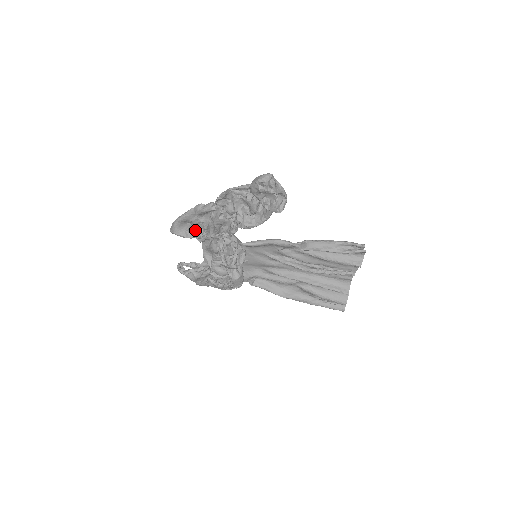
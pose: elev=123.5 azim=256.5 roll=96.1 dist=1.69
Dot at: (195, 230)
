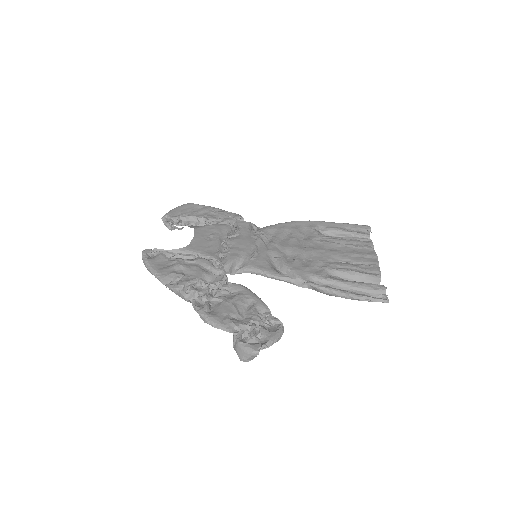
Dot at: (173, 256)
